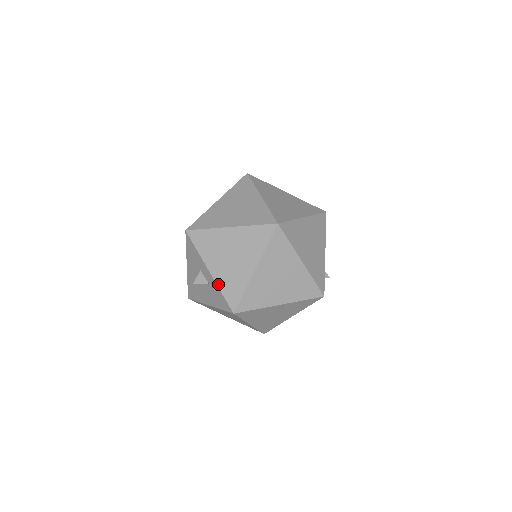
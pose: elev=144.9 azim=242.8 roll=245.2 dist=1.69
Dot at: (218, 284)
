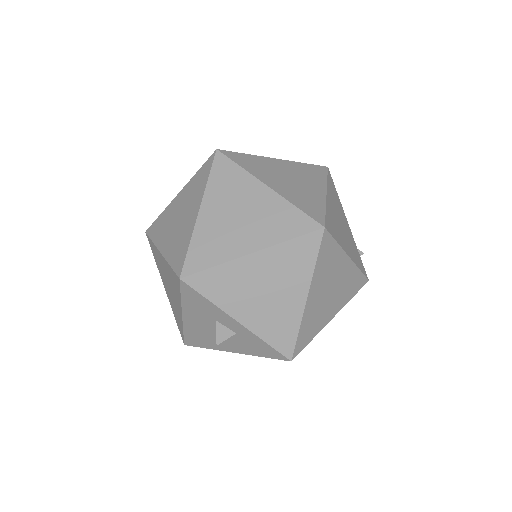
Dot at: (257, 334)
